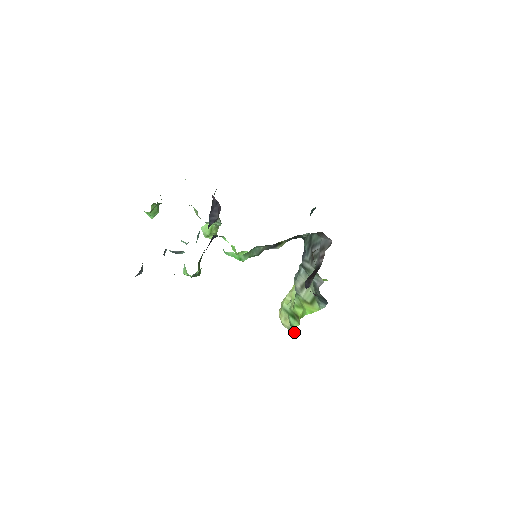
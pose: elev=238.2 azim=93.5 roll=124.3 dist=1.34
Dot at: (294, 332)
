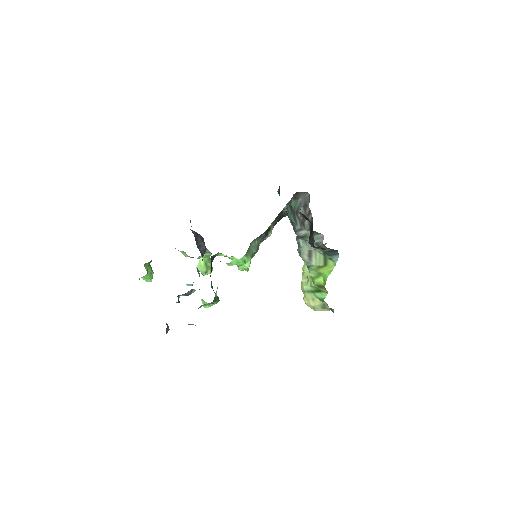
Dot at: (327, 306)
